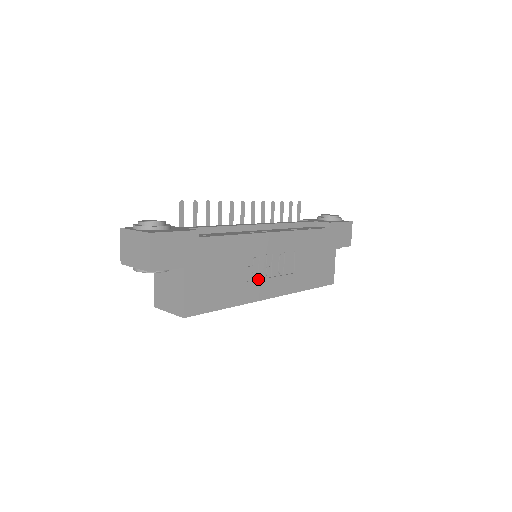
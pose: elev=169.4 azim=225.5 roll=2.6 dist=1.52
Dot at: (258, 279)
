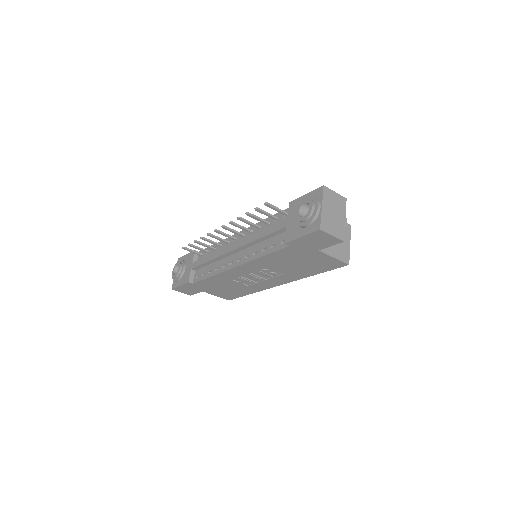
Dot at: (255, 283)
